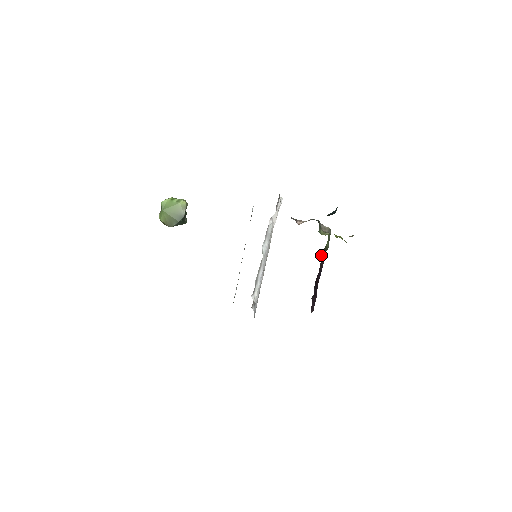
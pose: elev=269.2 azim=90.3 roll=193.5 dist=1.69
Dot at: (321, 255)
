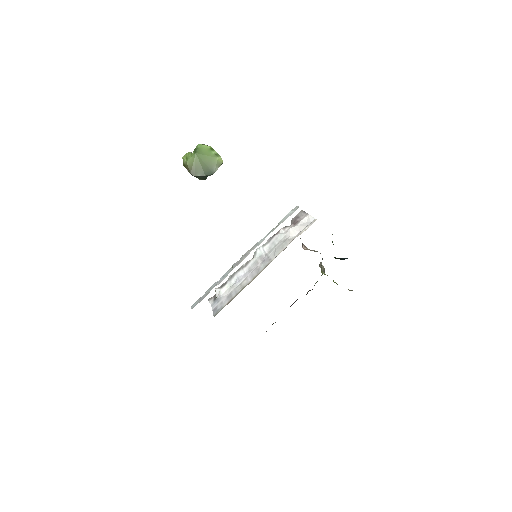
Dot at: (310, 290)
